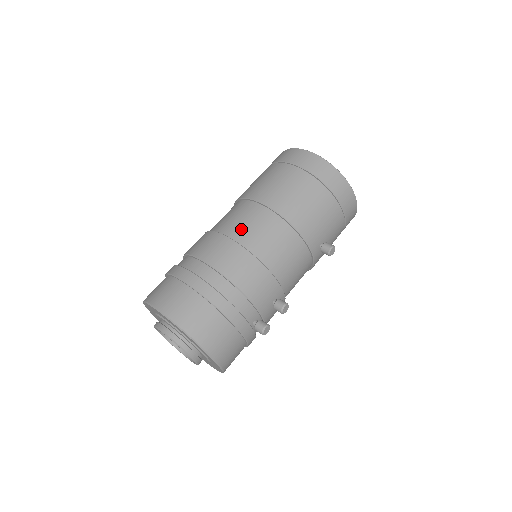
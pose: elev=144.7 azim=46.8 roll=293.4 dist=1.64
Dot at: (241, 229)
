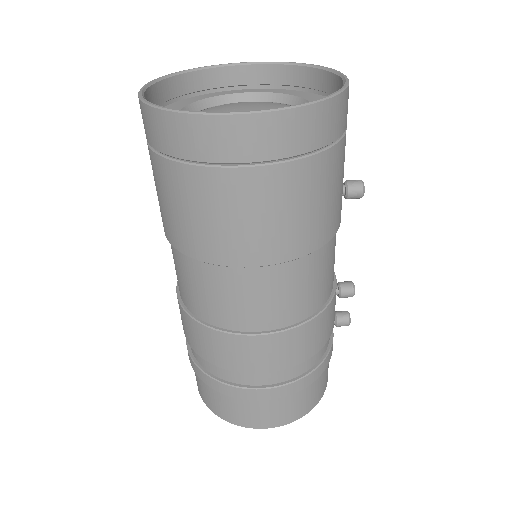
Dot at: (267, 313)
